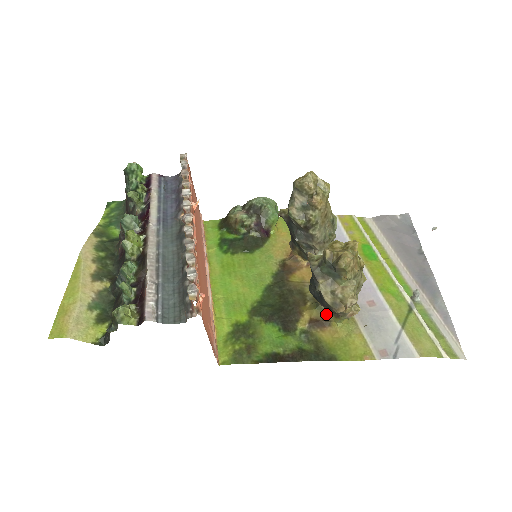
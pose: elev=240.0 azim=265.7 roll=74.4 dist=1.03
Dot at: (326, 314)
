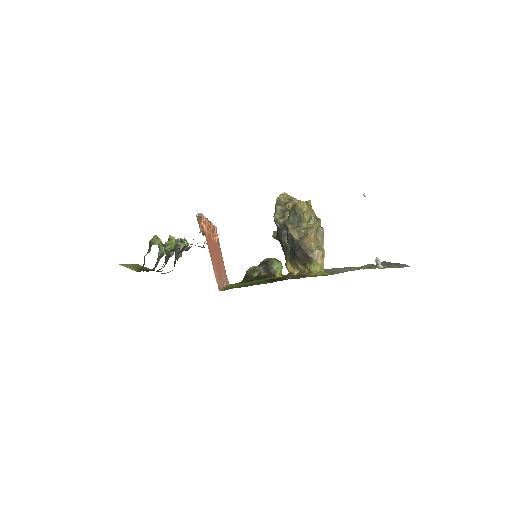
Dot at: (306, 274)
